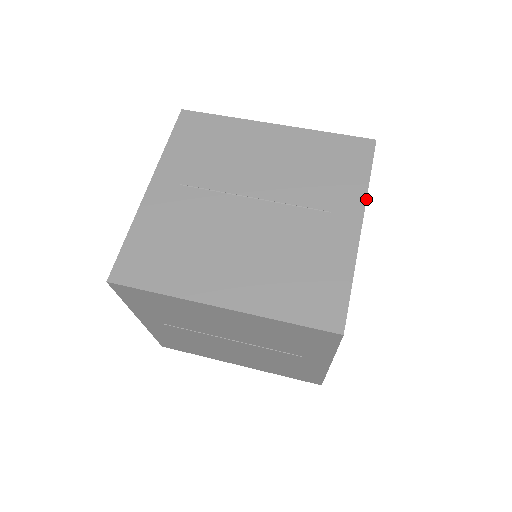
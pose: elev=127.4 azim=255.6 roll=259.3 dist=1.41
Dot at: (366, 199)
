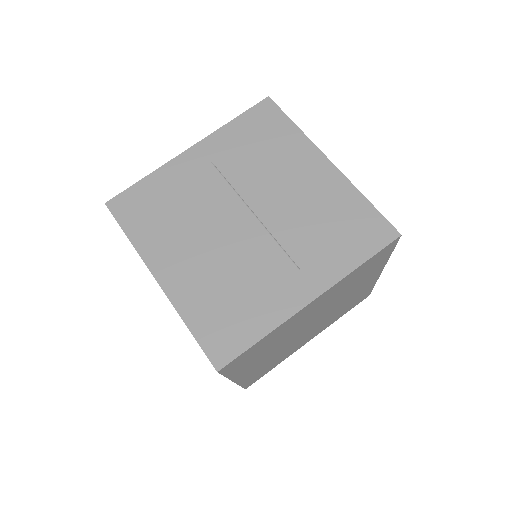
Dot at: (339, 281)
